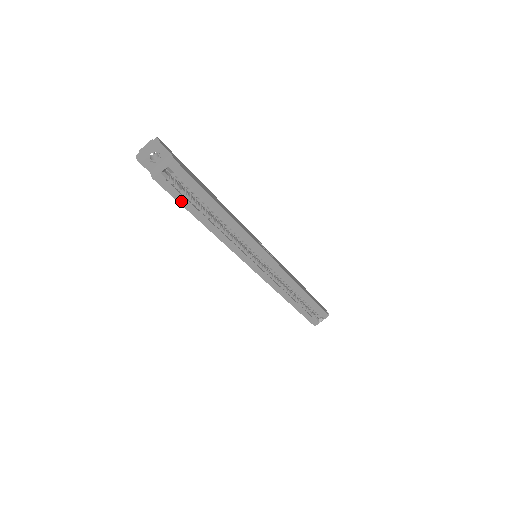
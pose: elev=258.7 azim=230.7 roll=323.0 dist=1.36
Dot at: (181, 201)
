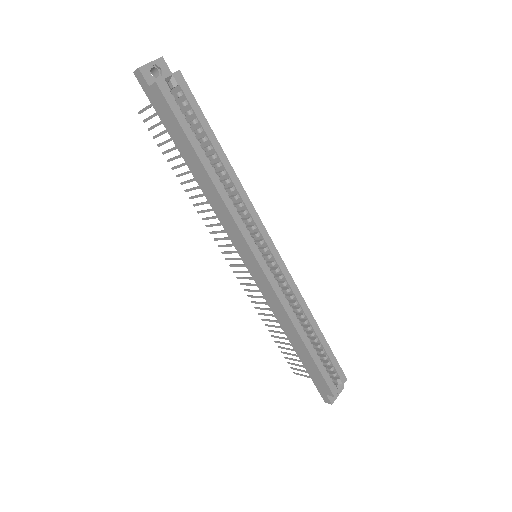
Dot at: (183, 125)
